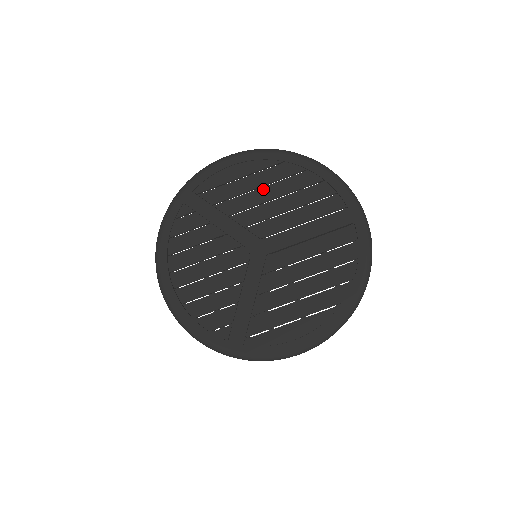
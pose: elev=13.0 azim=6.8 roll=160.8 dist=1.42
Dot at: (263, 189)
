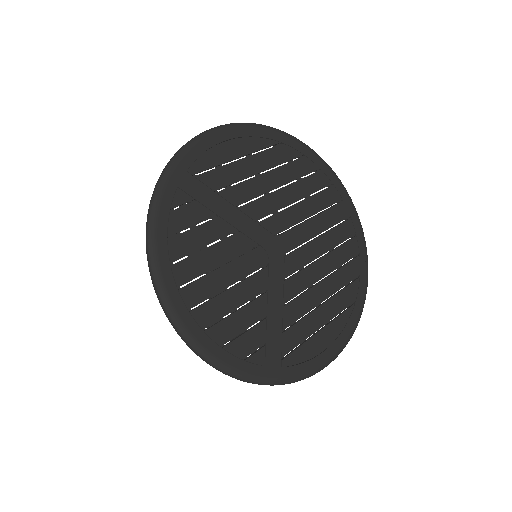
Dot at: (267, 174)
